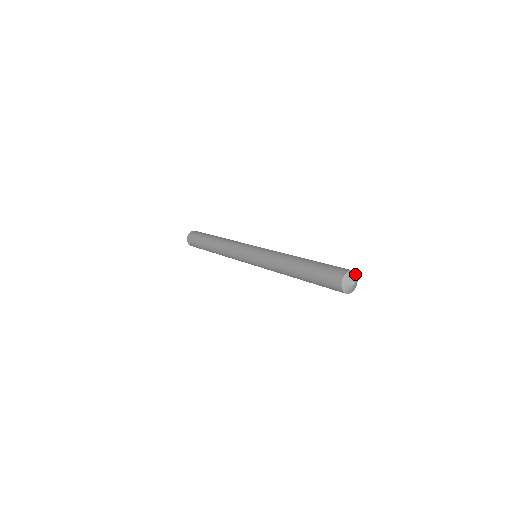
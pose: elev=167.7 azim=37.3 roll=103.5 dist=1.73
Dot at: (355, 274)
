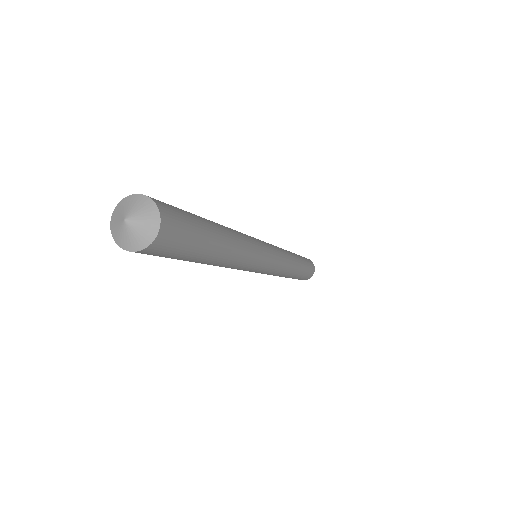
Dot at: (140, 199)
